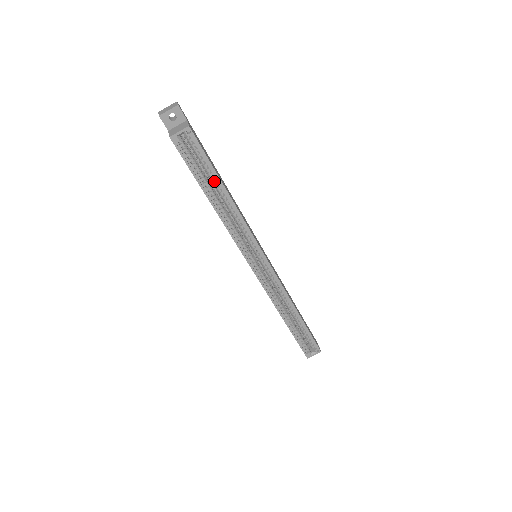
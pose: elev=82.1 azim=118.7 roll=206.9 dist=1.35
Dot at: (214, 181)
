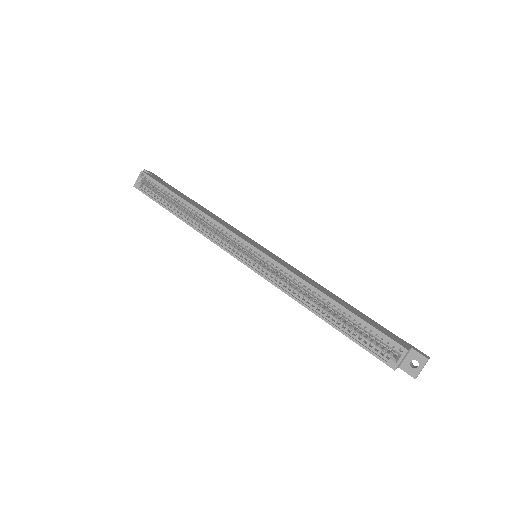
Dot at: (175, 200)
